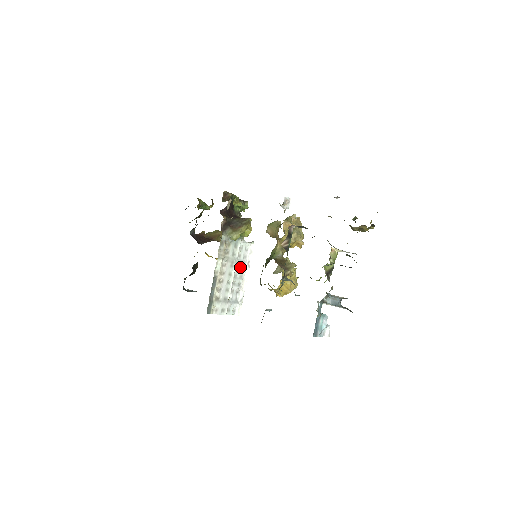
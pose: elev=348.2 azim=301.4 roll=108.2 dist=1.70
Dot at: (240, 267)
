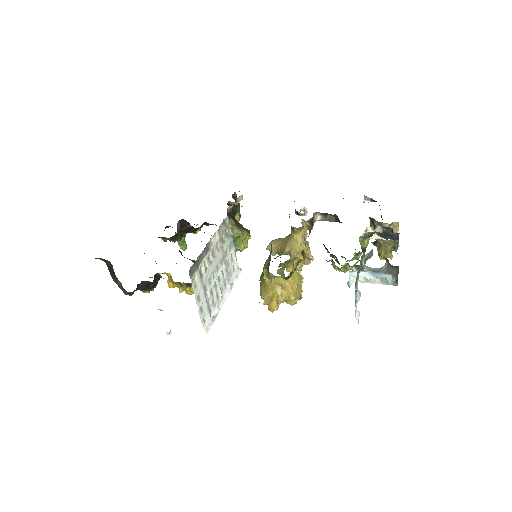
Dot at: (224, 278)
